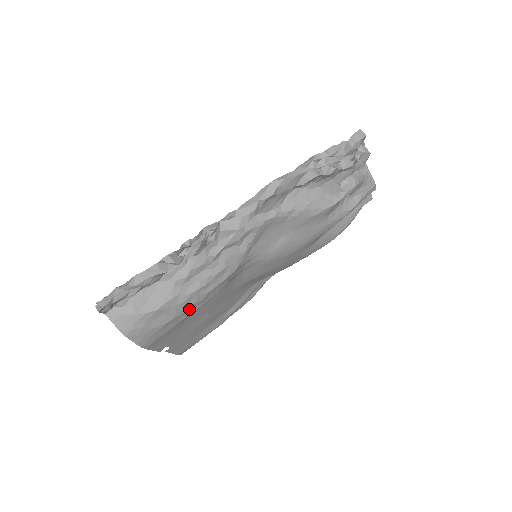
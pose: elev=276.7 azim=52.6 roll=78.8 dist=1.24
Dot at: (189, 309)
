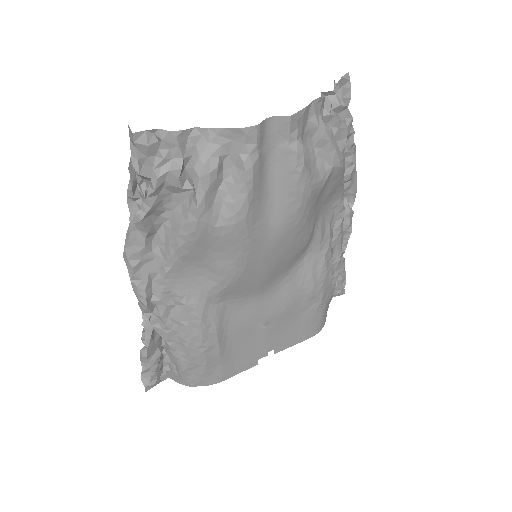
Dot at: (208, 355)
